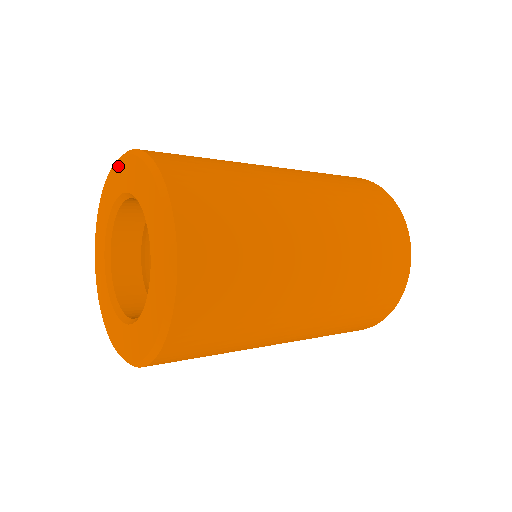
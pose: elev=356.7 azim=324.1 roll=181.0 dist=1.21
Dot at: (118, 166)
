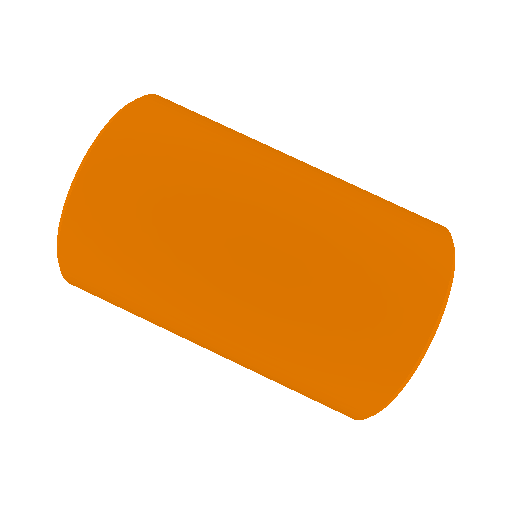
Dot at: occluded
